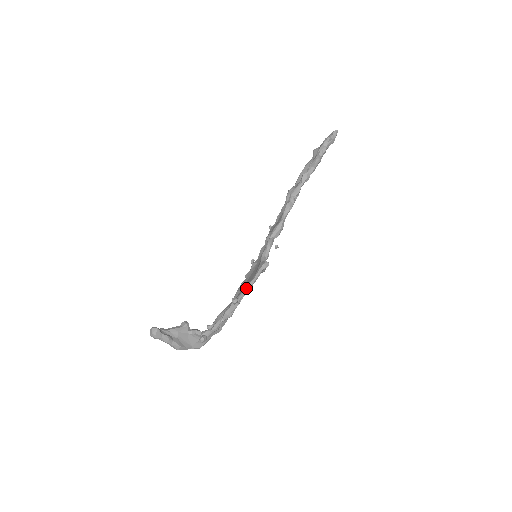
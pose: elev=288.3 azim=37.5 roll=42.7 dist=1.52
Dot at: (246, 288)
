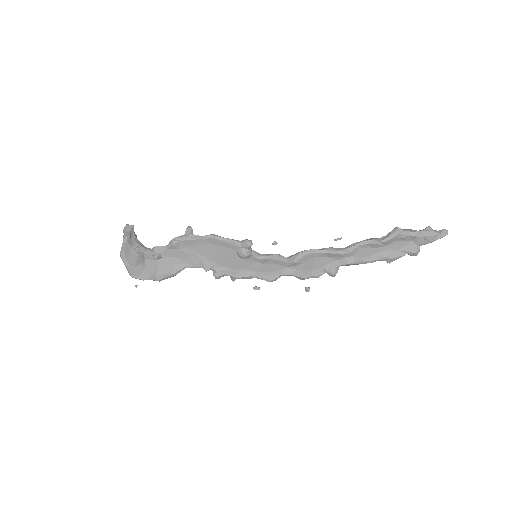
Dot at: (210, 234)
